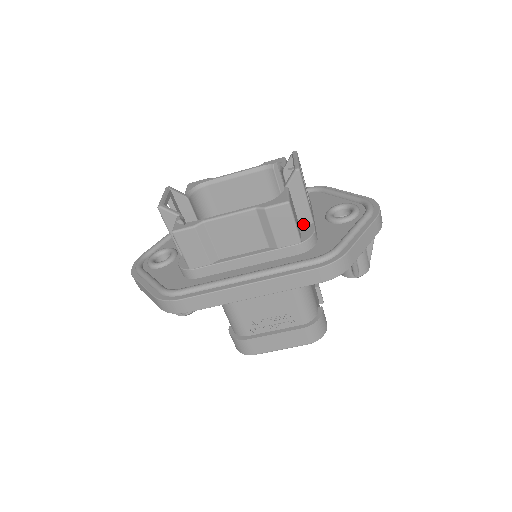
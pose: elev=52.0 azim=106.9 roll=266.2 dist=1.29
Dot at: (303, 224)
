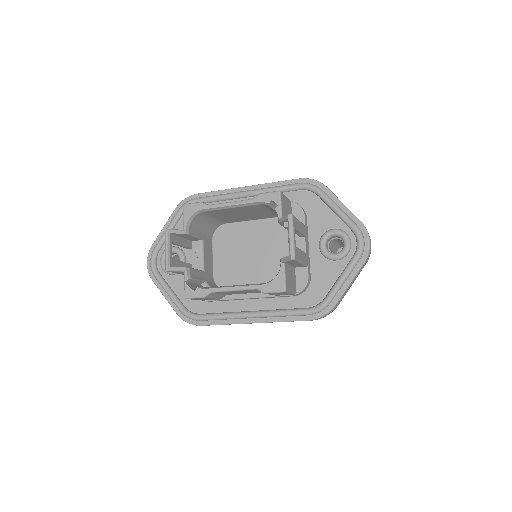
Dot at: (298, 267)
